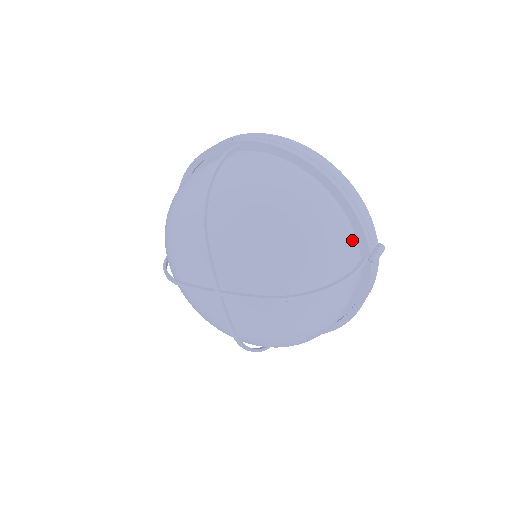
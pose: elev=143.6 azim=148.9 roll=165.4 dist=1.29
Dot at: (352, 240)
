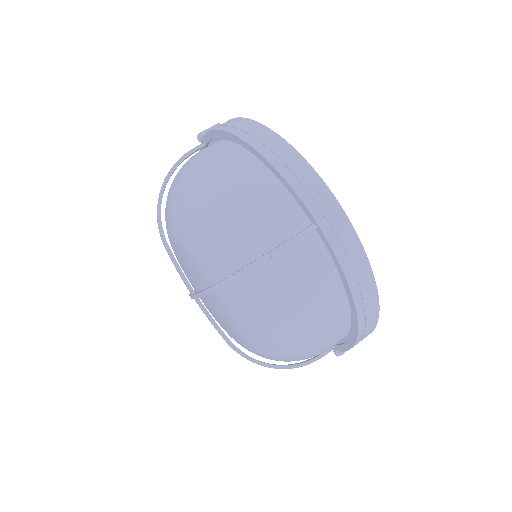
Dot at: occluded
